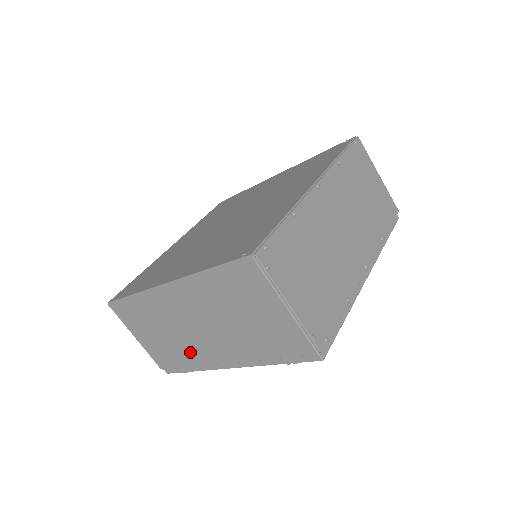
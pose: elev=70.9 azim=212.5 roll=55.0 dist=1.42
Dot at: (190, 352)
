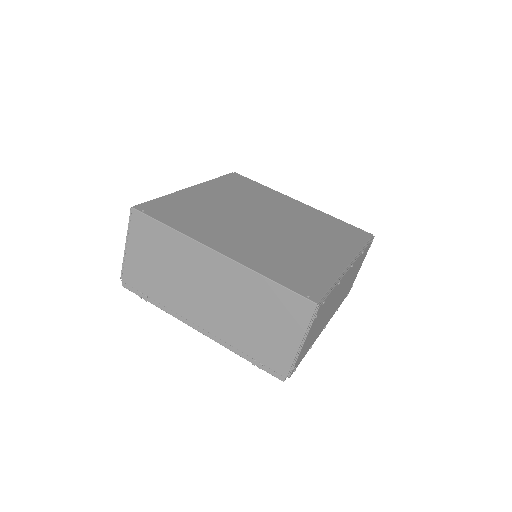
Dot at: (173, 296)
